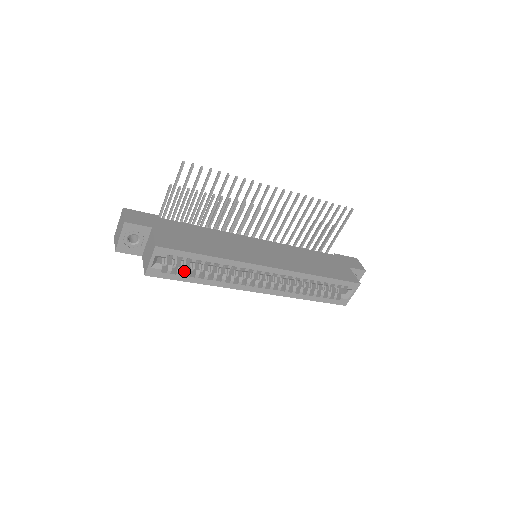
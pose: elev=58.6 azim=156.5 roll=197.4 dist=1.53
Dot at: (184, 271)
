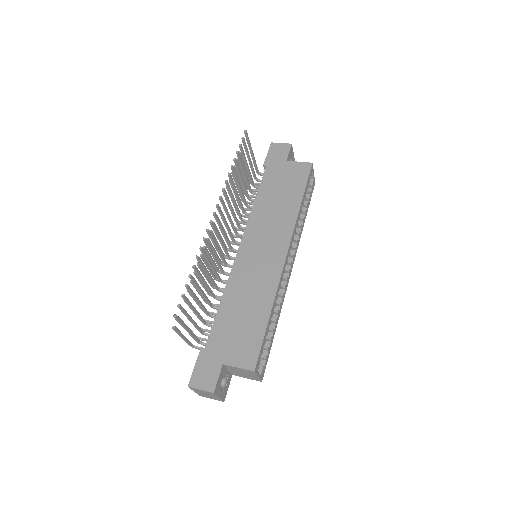
Dot at: occluded
